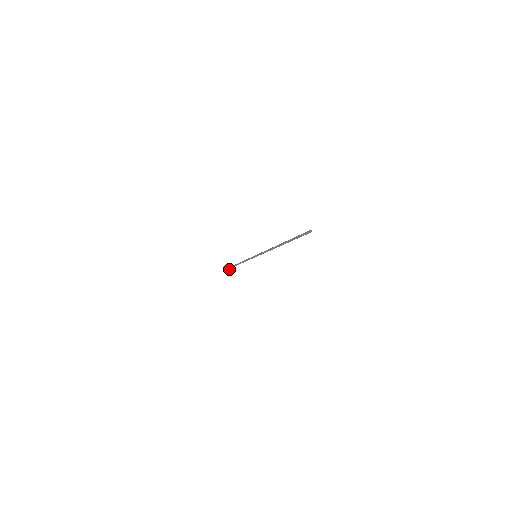
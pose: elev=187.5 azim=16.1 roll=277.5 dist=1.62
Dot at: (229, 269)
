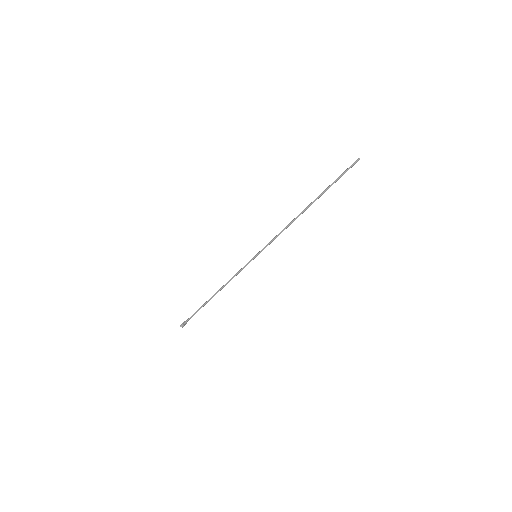
Dot at: (186, 323)
